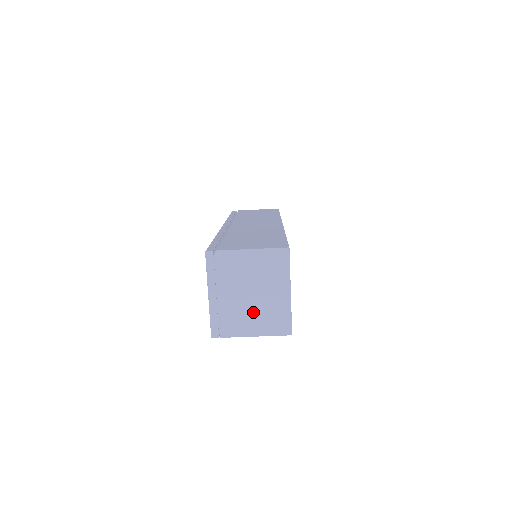
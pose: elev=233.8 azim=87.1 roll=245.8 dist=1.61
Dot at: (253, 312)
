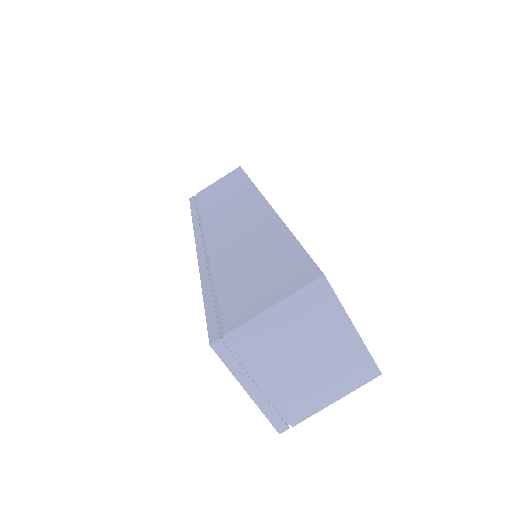
Dot at: (317, 378)
